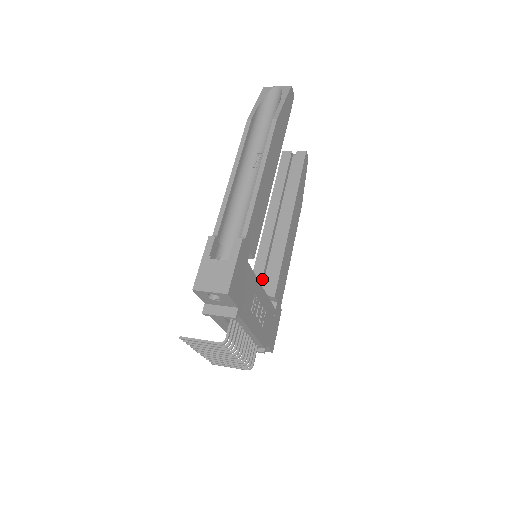
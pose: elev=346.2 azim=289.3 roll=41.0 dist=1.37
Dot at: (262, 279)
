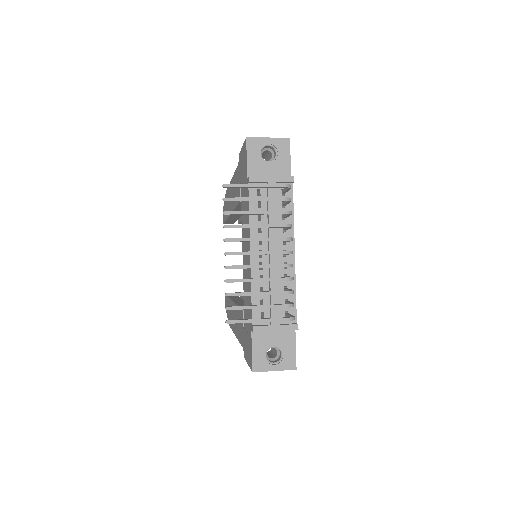
Dot at: occluded
